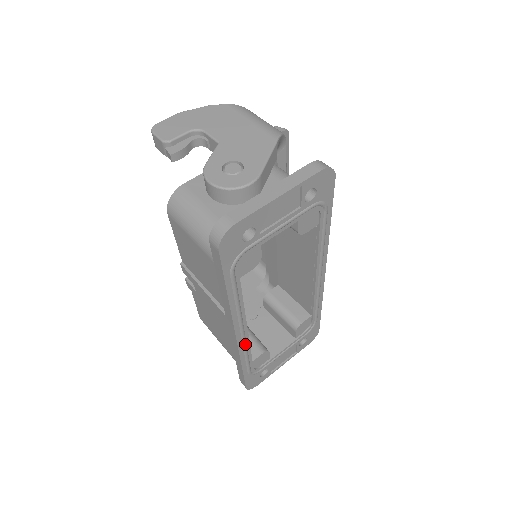
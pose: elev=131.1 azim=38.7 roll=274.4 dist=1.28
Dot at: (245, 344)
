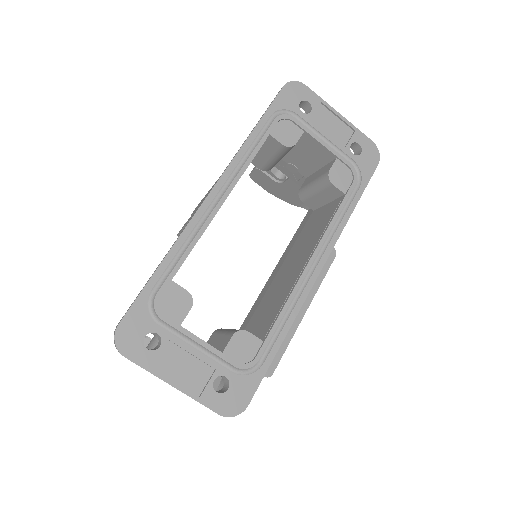
Dot at: (202, 222)
